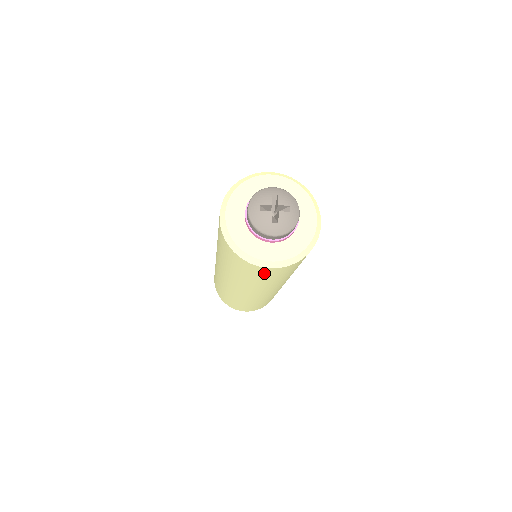
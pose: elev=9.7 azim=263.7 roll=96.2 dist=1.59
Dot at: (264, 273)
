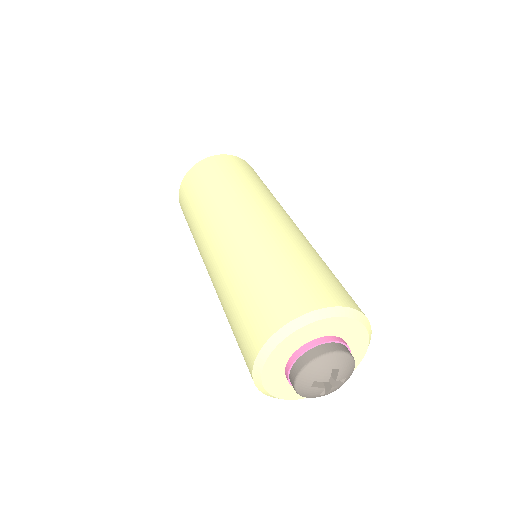
Dot at: occluded
